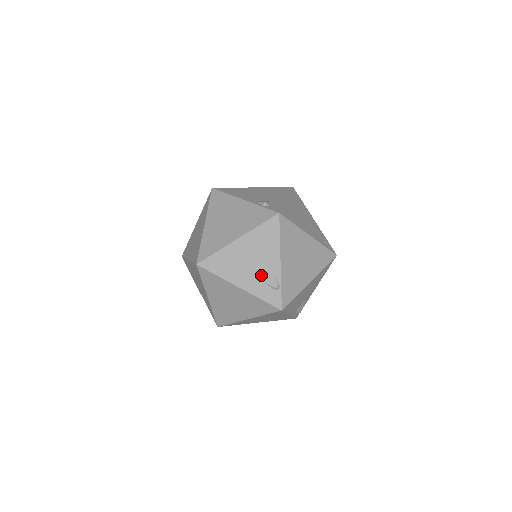
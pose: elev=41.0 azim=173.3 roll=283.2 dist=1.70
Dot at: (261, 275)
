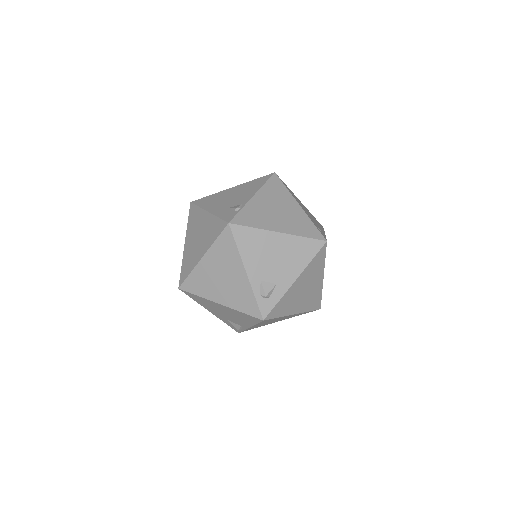
Dot at: (231, 204)
